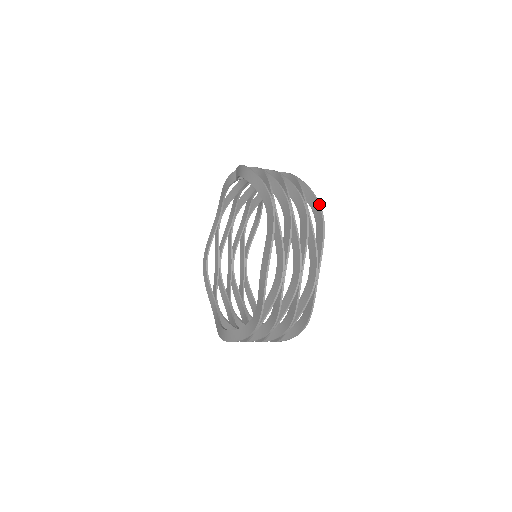
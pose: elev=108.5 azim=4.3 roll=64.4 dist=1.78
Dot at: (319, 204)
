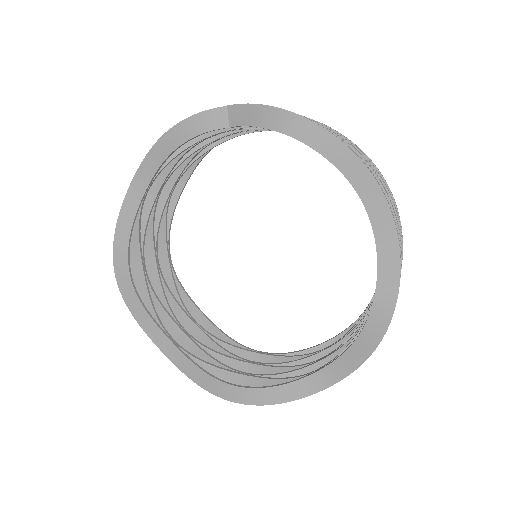
Dot at: occluded
